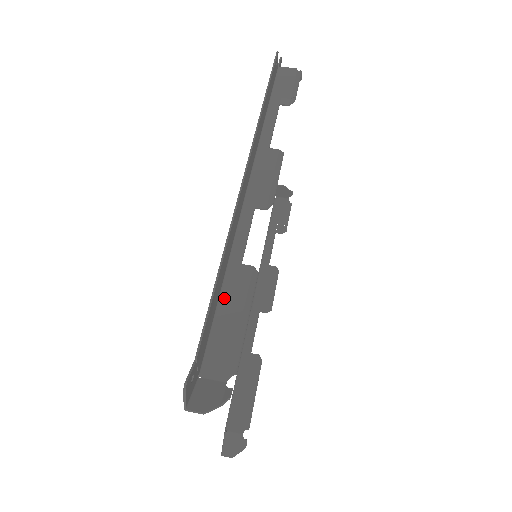
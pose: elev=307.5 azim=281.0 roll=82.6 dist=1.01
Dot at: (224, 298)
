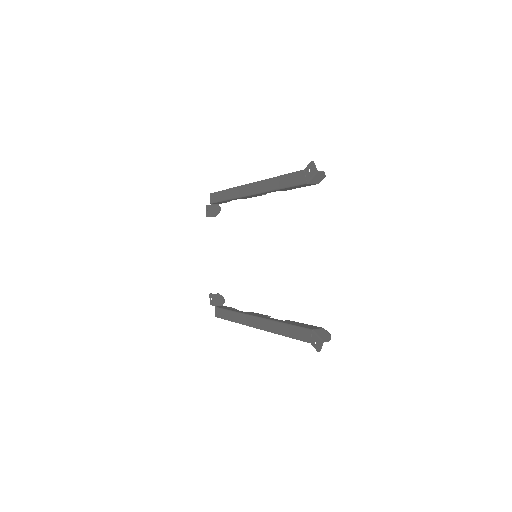
Dot at: (286, 188)
